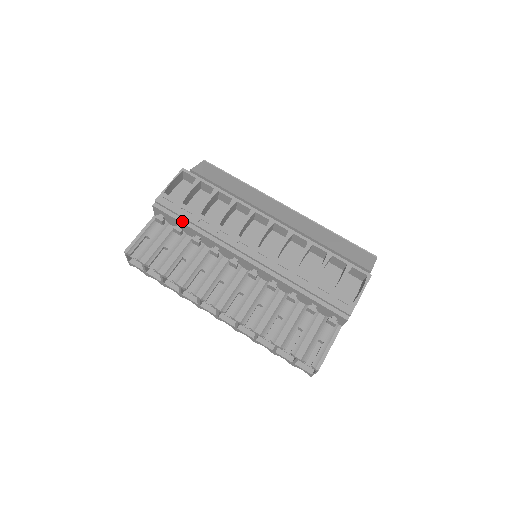
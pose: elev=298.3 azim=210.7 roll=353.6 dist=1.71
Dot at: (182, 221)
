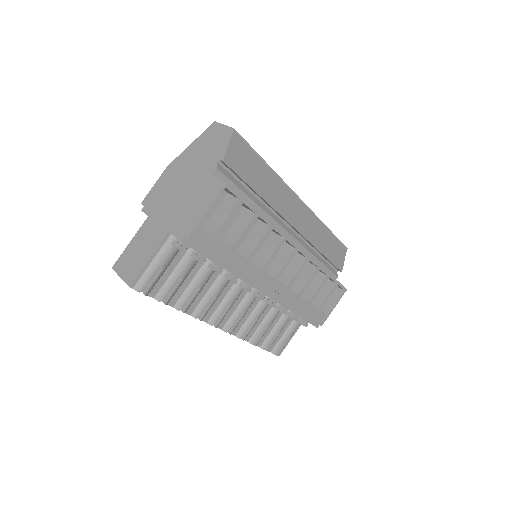
Dot at: (213, 259)
